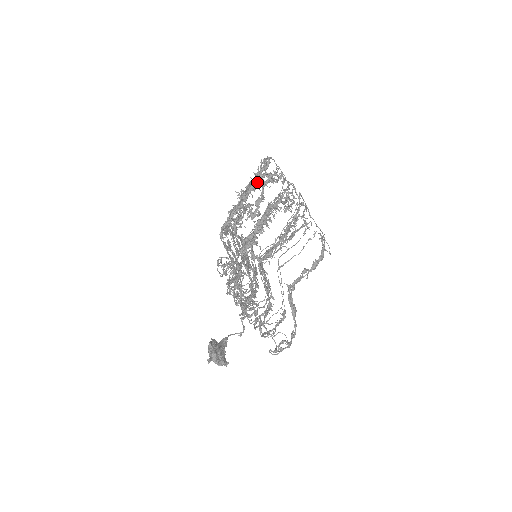
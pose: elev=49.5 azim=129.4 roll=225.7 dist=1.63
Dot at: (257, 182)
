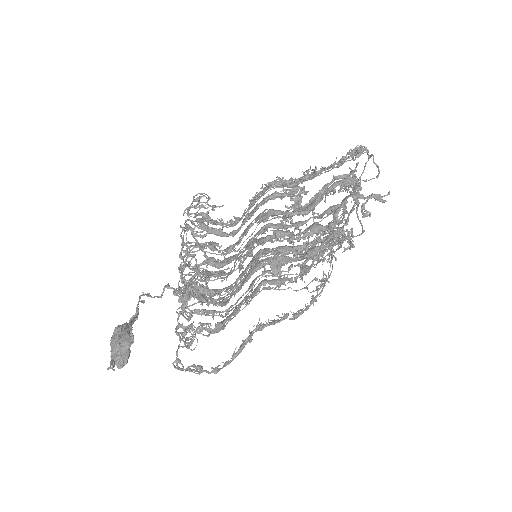
Dot at: (342, 182)
